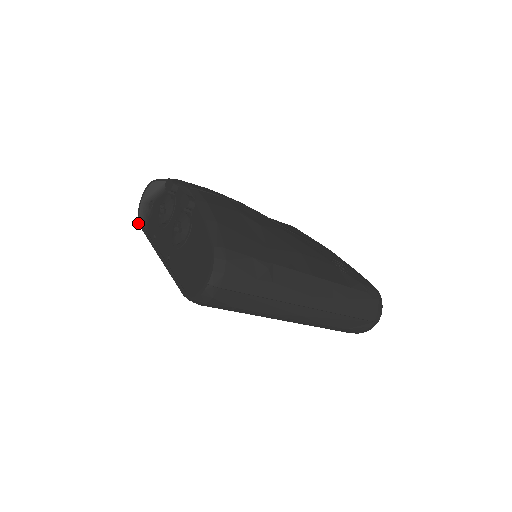
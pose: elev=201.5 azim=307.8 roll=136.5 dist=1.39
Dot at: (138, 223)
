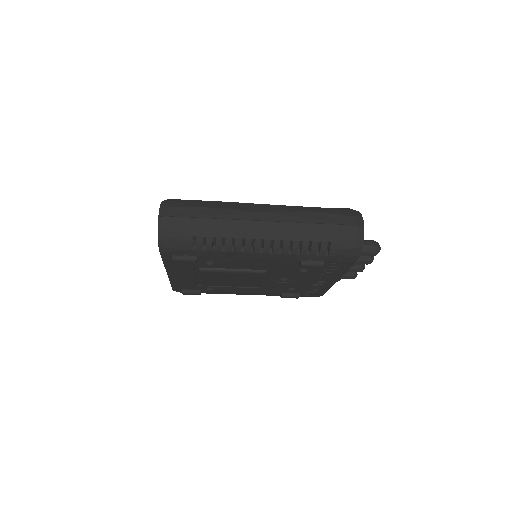
Dot at: (173, 290)
